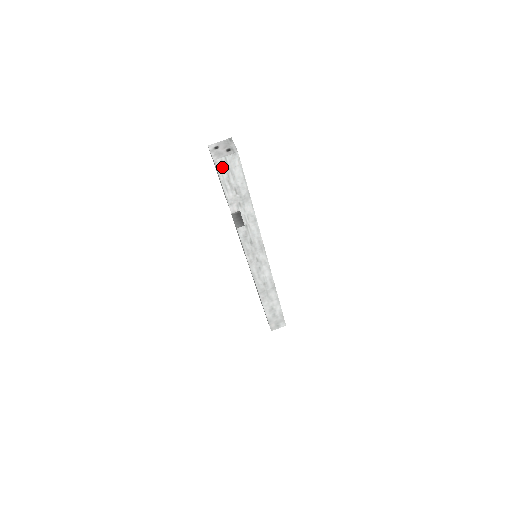
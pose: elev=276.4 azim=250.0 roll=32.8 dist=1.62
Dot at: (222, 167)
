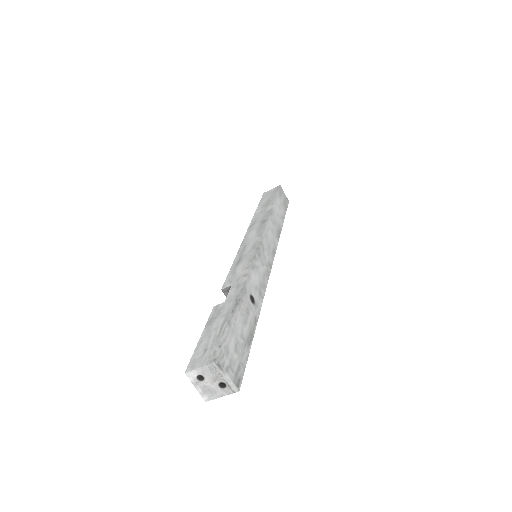
Dot at: occluded
